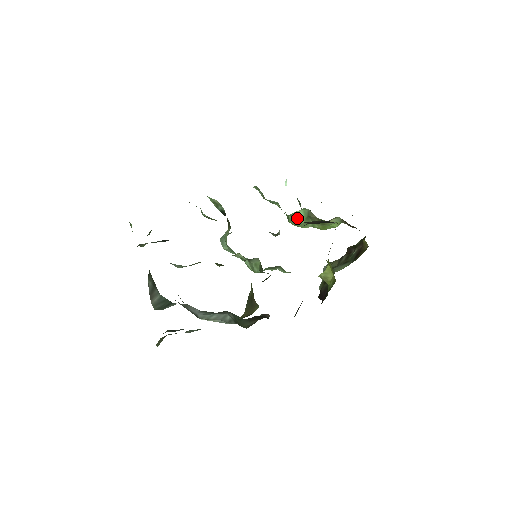
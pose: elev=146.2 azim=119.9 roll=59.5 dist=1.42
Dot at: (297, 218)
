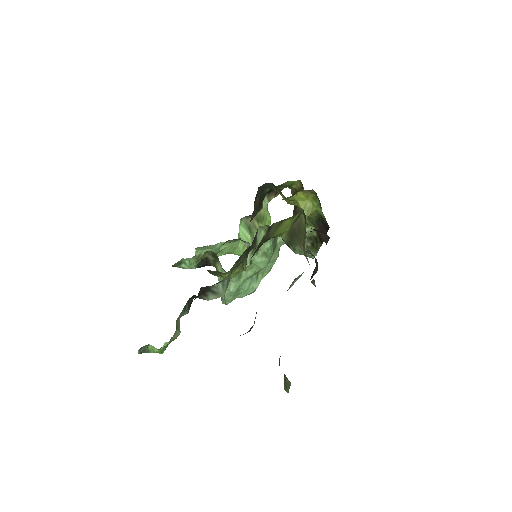
Dot at: (244, 238)
